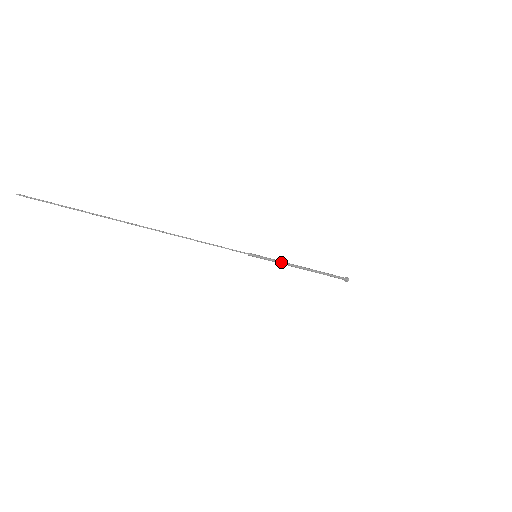
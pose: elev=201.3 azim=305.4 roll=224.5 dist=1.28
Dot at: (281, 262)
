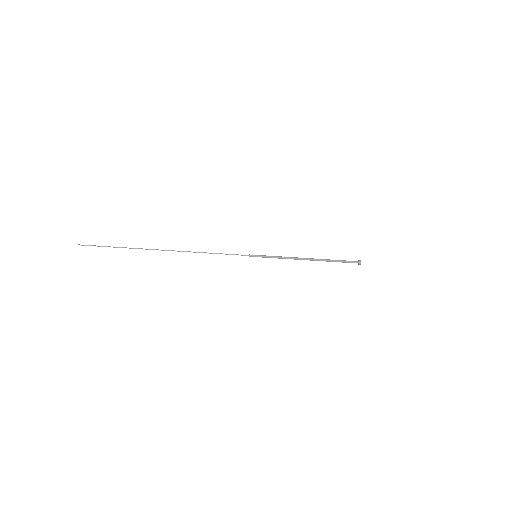
Dot at: (281, 257)
